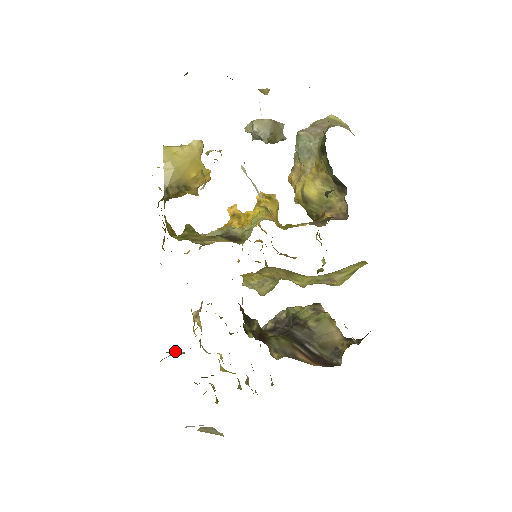
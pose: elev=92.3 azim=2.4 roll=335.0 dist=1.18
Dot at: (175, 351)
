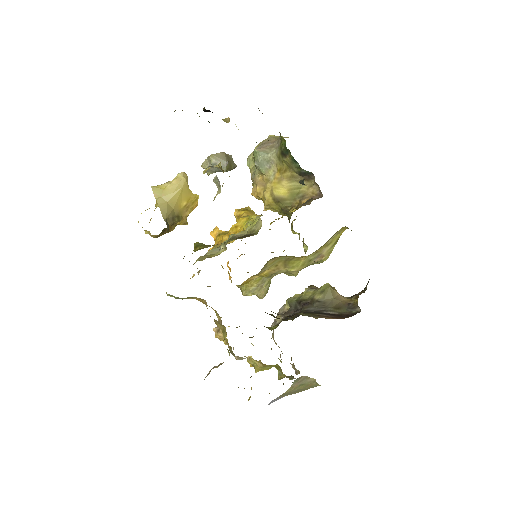
Dot at: occluded
